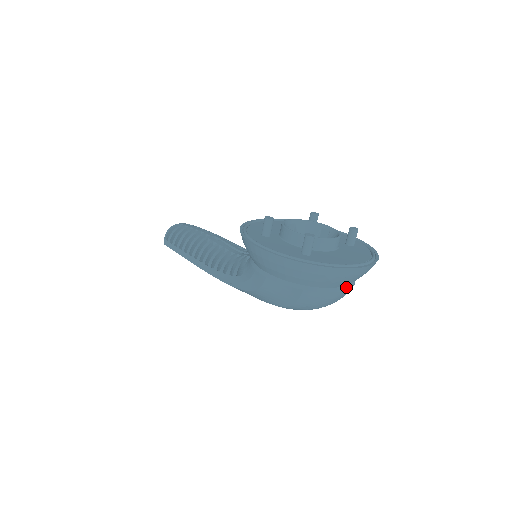
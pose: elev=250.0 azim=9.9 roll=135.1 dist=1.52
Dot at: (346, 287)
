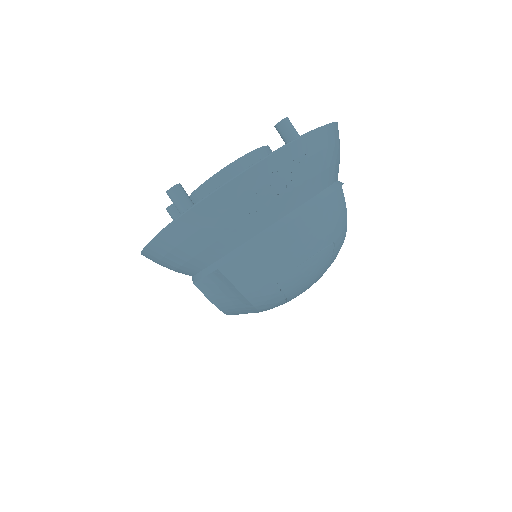
Dot at: (290, 216)
